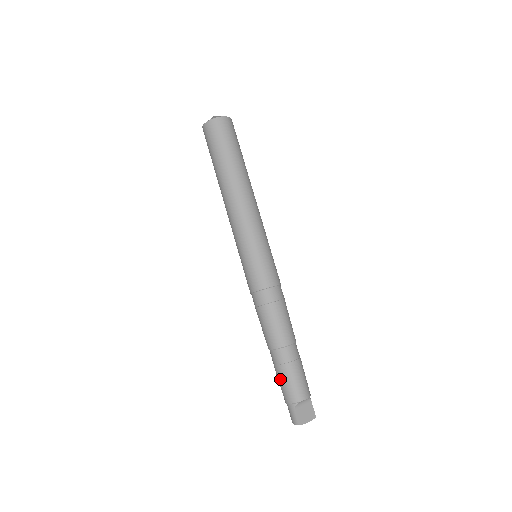
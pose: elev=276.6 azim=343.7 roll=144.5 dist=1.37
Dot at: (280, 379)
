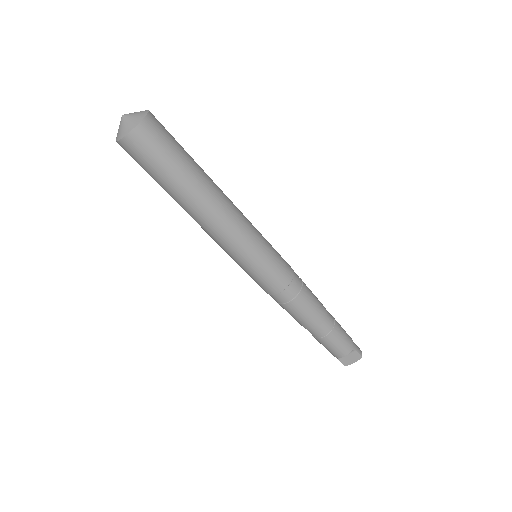
Dot at: occluded
